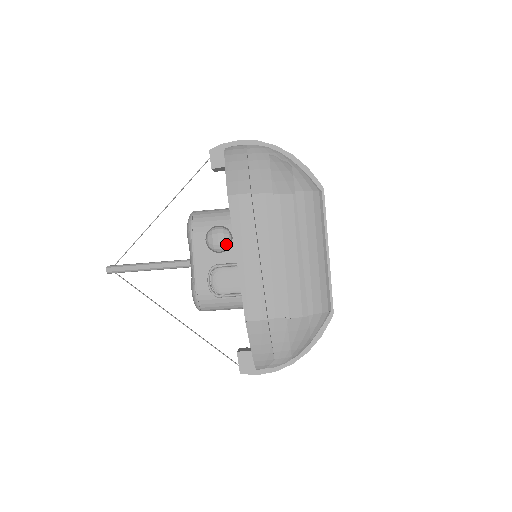
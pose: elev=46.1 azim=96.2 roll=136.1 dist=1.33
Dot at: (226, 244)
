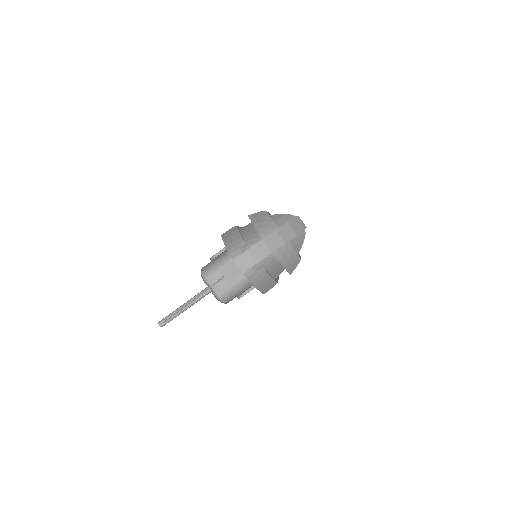
Dot at: occluded
